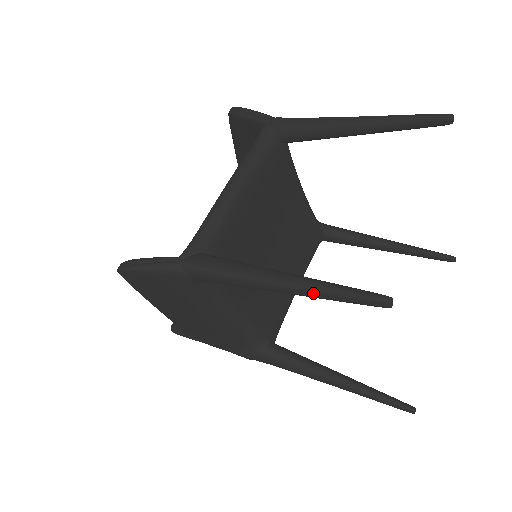
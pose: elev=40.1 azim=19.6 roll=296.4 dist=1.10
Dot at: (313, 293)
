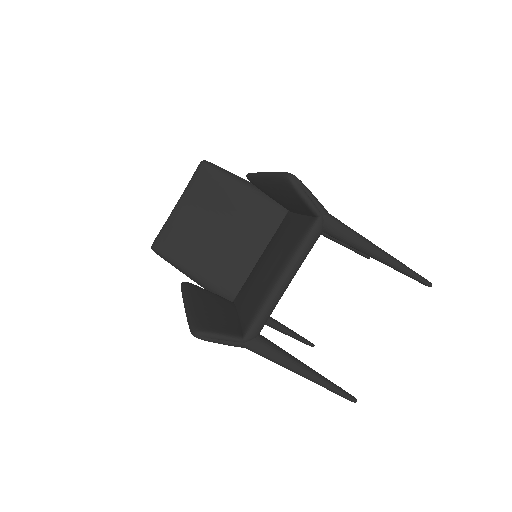
Dot at: occluded
